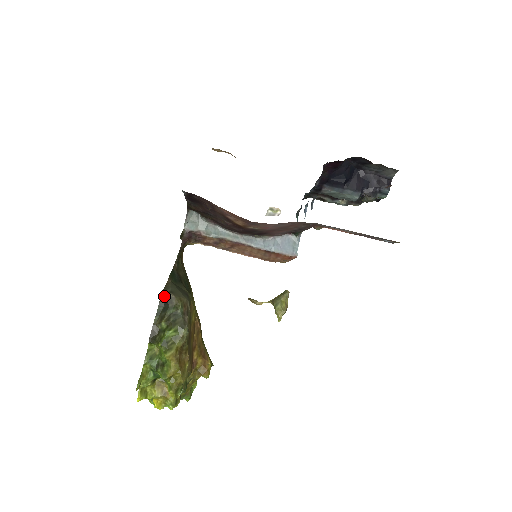
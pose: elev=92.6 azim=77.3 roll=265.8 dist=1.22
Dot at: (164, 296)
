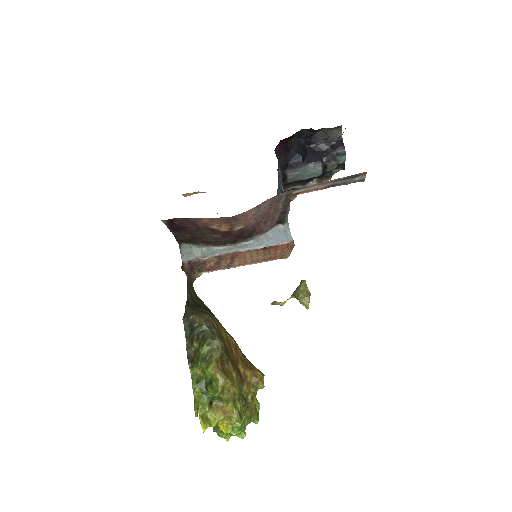
Dot at: (186, 320)
